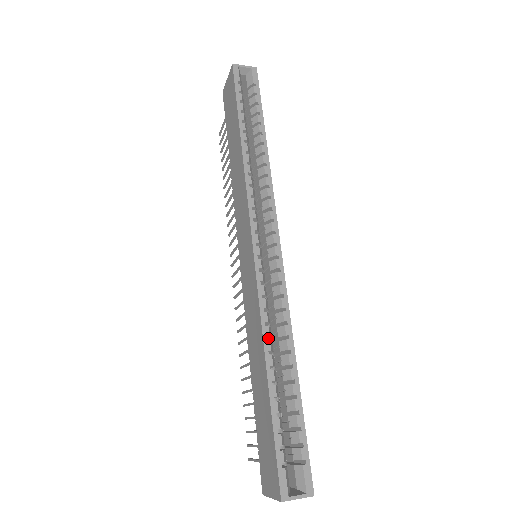
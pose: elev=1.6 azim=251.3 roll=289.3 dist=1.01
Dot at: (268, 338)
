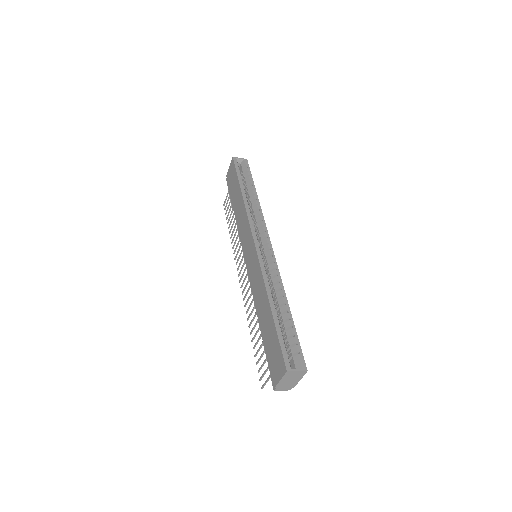
Dot at: occluded
